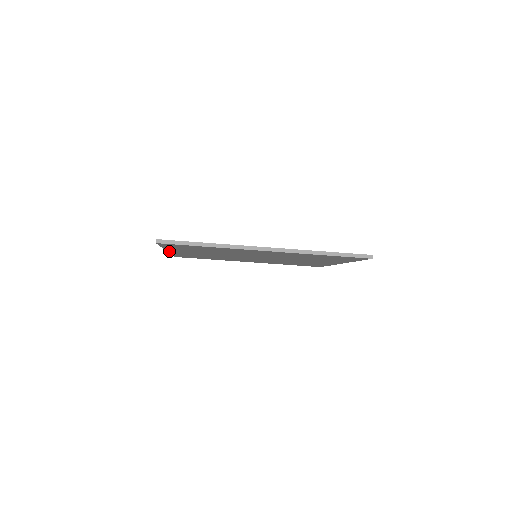
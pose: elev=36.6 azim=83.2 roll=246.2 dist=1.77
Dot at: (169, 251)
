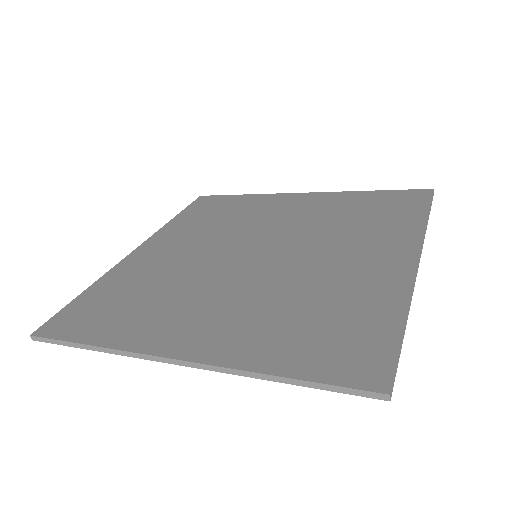
Dot at: occluded
